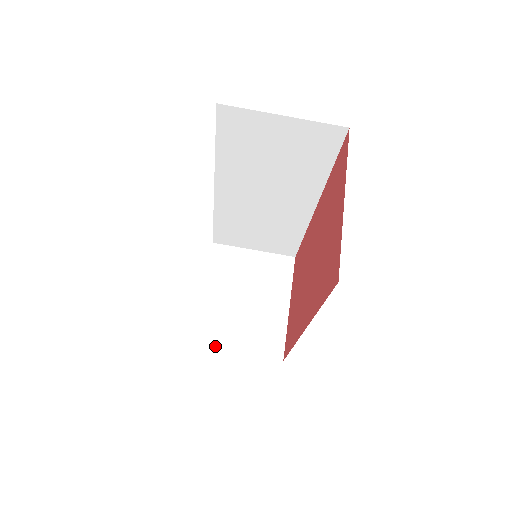
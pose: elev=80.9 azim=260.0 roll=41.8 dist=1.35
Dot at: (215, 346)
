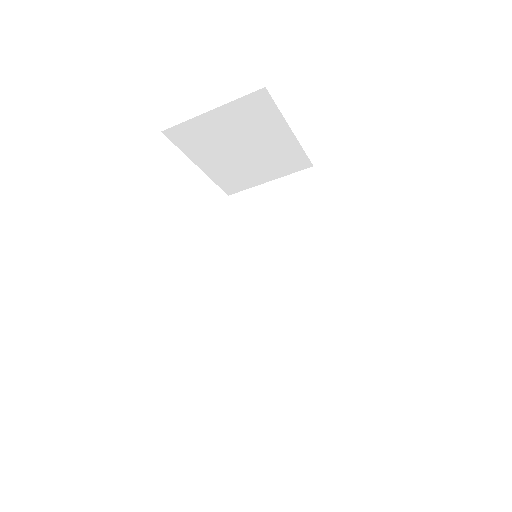
Dot at: (247, 187)
